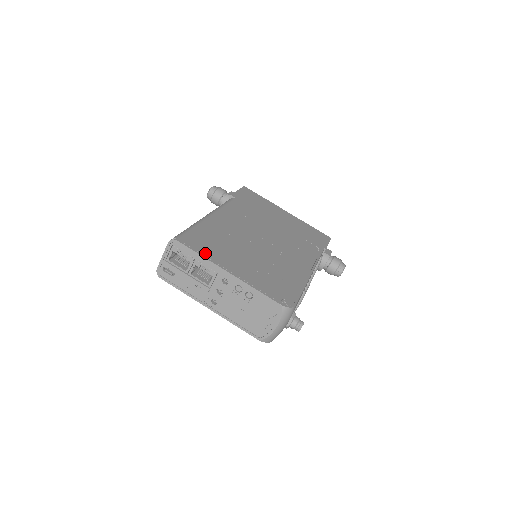
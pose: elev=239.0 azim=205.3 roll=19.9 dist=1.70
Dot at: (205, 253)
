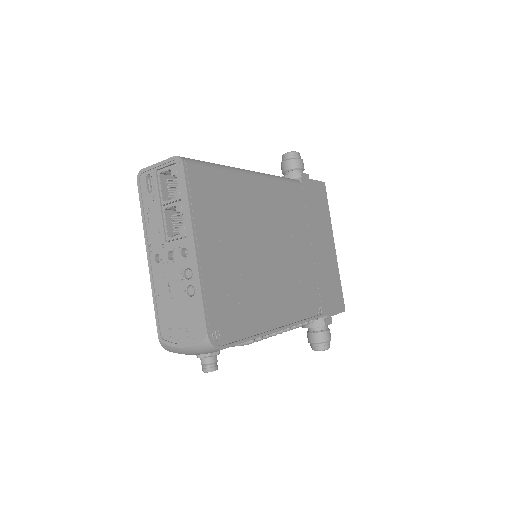
Dot at: (196, 205)
